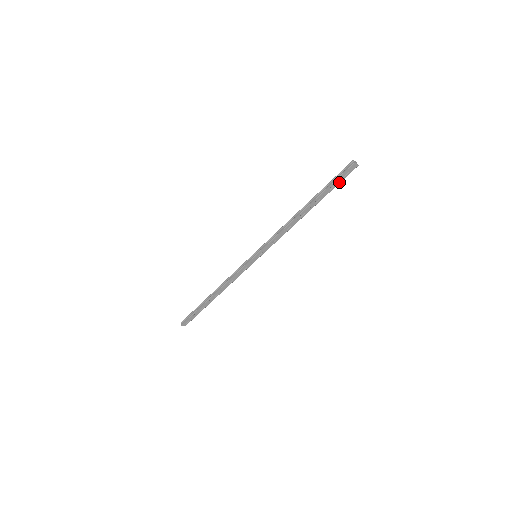
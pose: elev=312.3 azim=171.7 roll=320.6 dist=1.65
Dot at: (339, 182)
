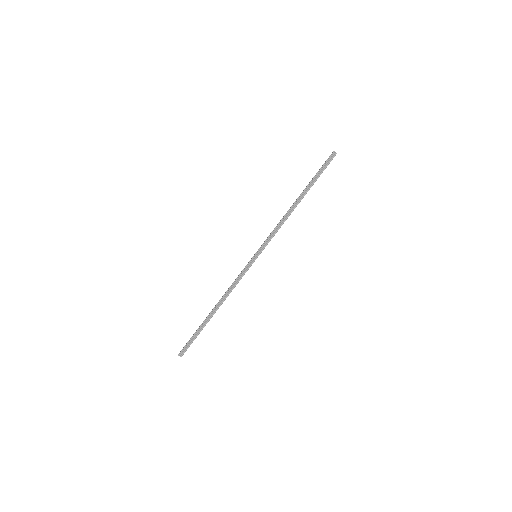
Dot at: occluded
